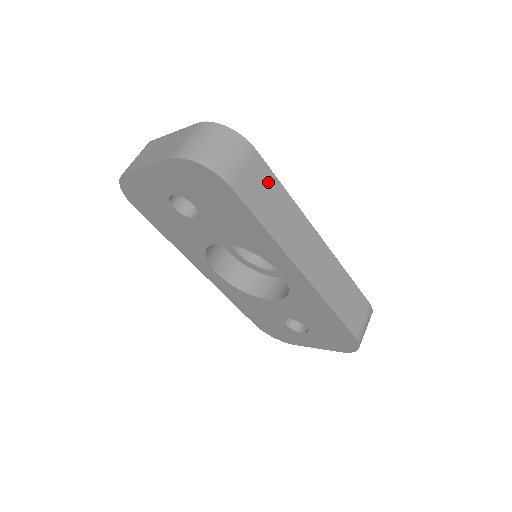
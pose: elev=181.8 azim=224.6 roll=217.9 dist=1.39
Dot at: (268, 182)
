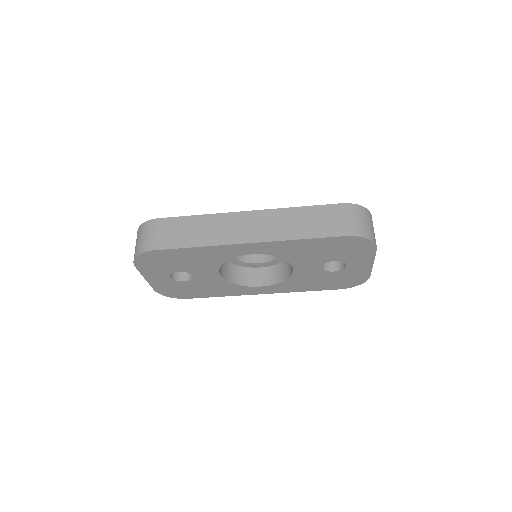
Dot at: (180, 224)
